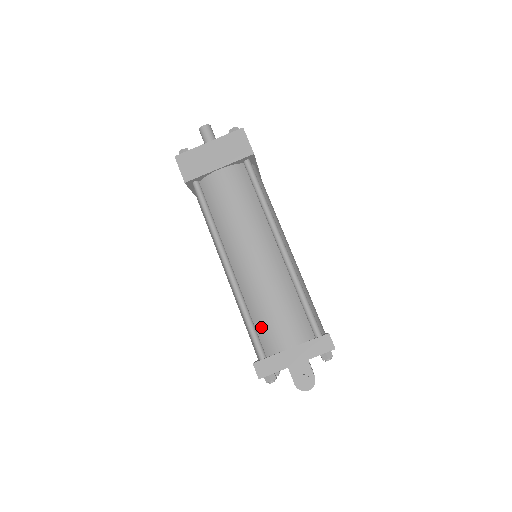
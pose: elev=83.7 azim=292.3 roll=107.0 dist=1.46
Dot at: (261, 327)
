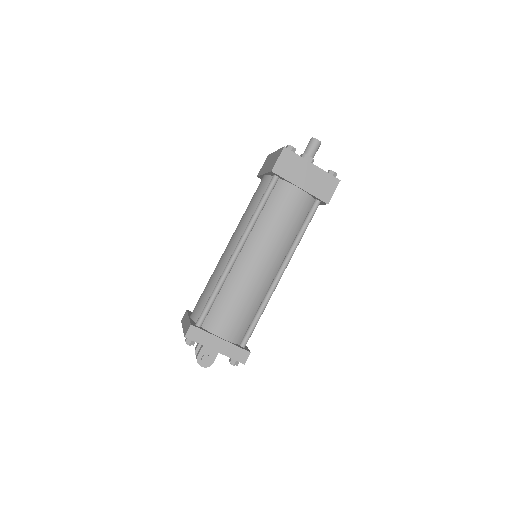
Dot at: (217, 308)
